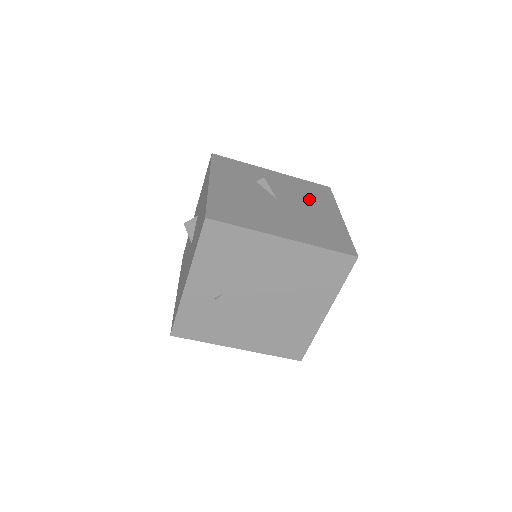
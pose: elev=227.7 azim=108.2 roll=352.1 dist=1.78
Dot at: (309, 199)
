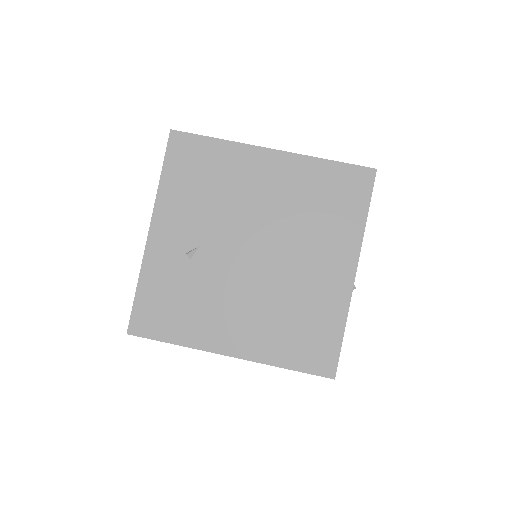
Dot at: occluded
